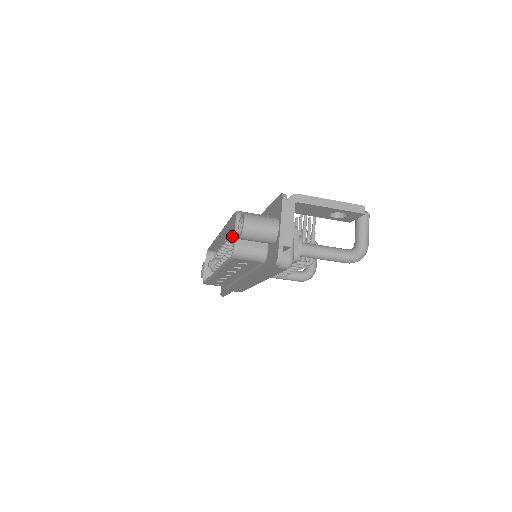
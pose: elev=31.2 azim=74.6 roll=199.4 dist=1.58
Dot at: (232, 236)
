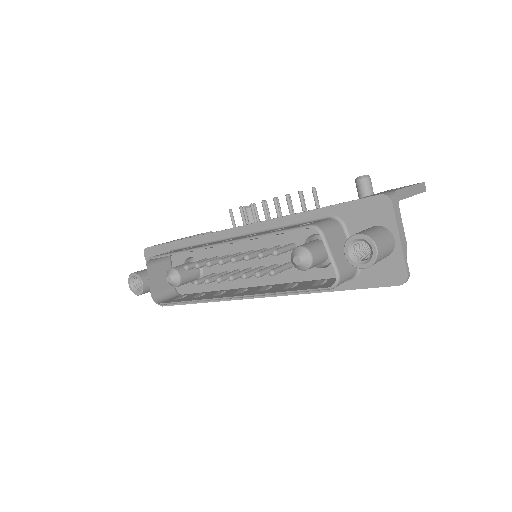
Dot at: (301, 257)
